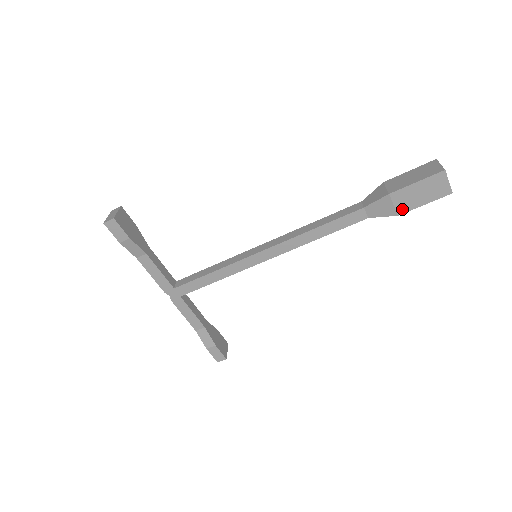
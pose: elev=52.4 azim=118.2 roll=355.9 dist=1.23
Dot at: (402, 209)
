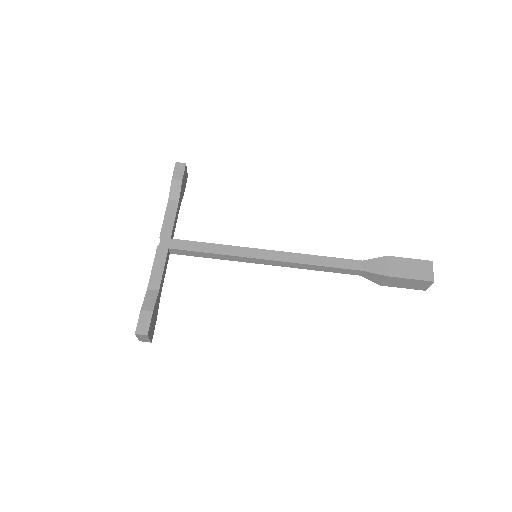
Dot at: (393, 273)
